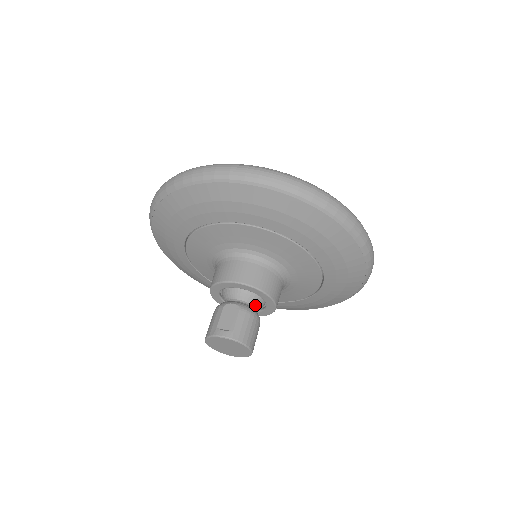
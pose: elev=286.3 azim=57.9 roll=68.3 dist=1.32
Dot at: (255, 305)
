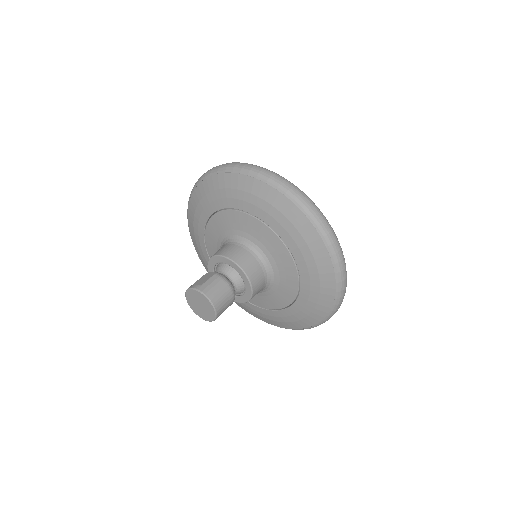
Dot at: (233, 280)
